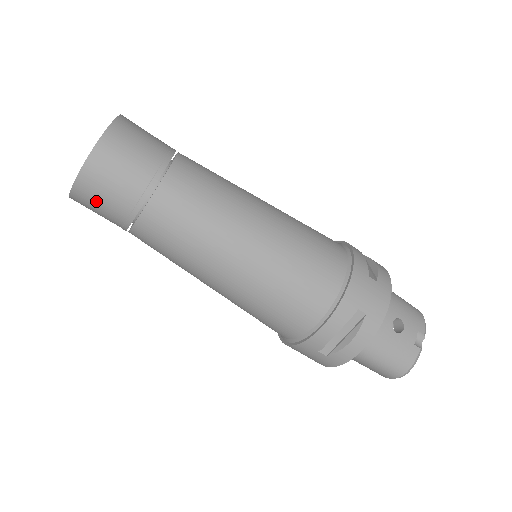
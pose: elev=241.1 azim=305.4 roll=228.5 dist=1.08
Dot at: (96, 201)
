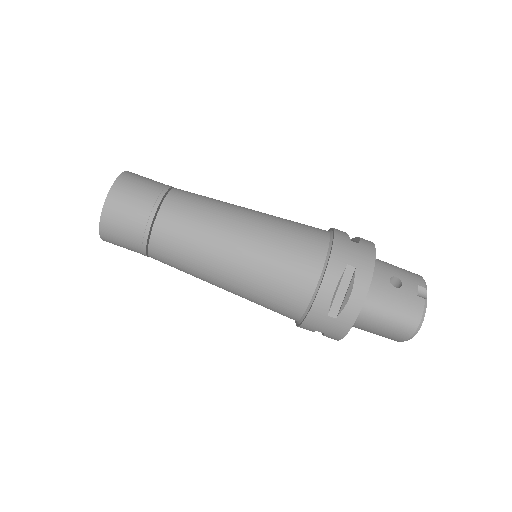
Dot at: (118, 229)
